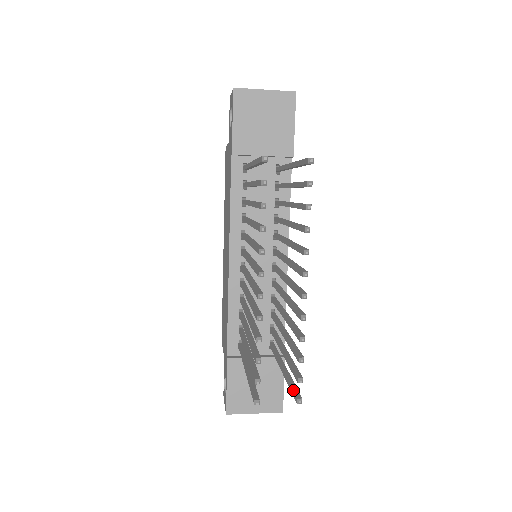
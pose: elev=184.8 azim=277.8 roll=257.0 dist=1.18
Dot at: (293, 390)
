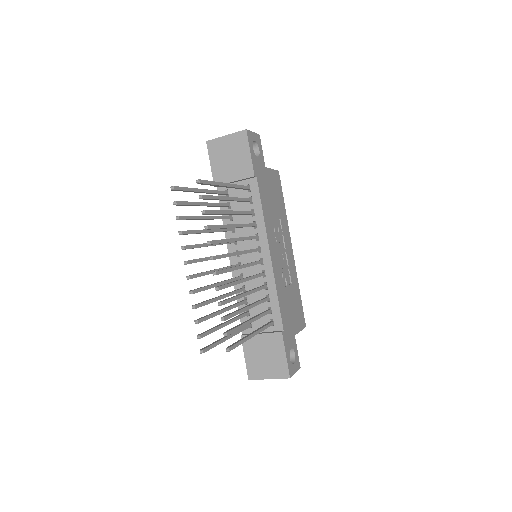
Dot at: (232, 344)
